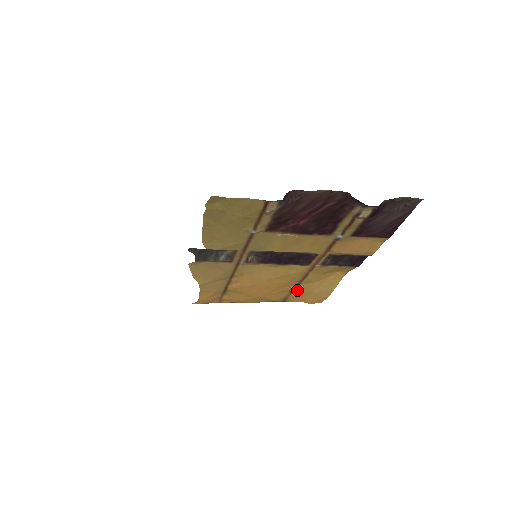
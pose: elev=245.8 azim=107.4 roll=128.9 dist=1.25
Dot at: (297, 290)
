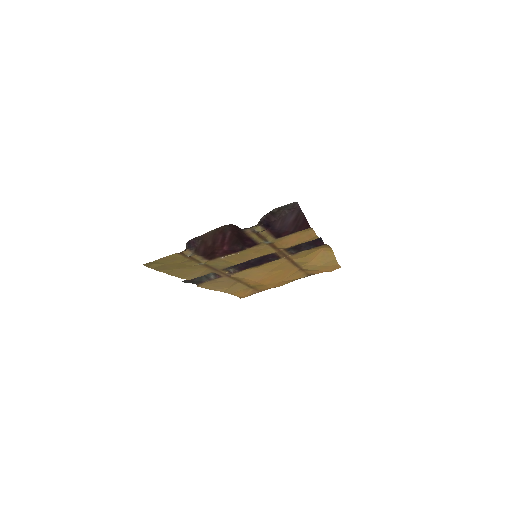
Dot at: (305, 269)
